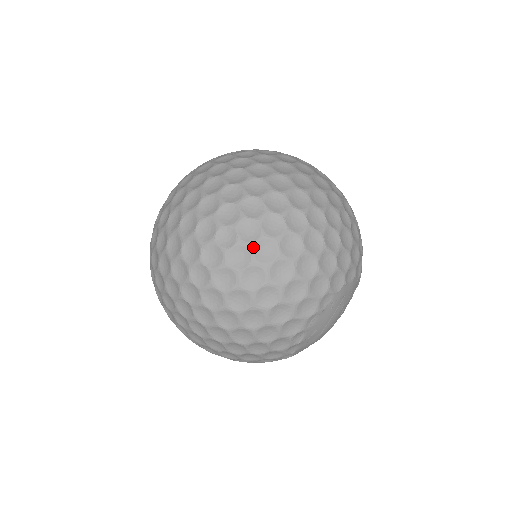
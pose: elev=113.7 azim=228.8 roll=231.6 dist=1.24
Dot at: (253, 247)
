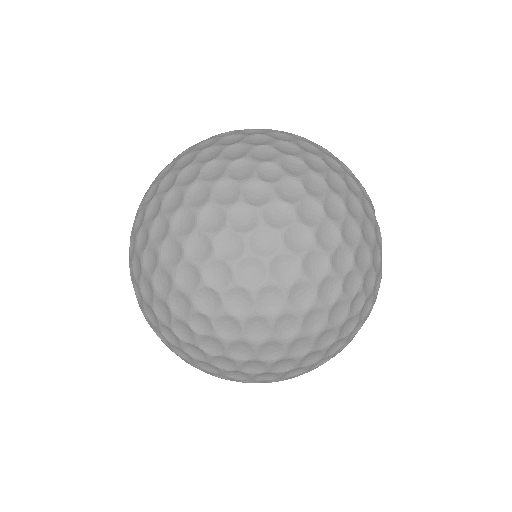
Dot at: occluded
